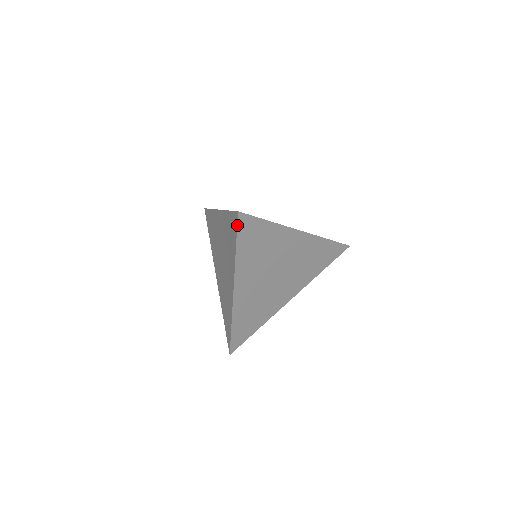
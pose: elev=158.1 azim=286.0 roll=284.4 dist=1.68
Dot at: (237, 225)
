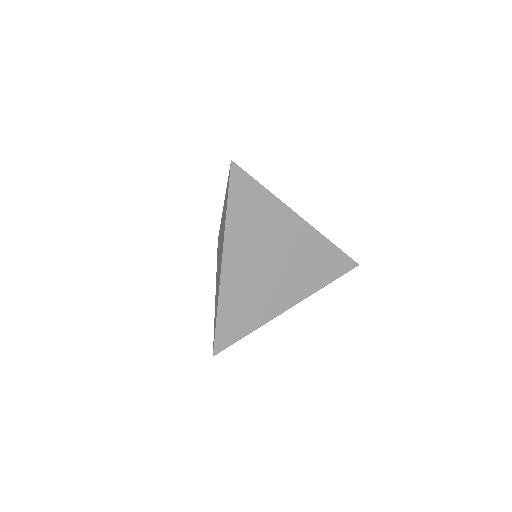
Dot at: (229, 176)
